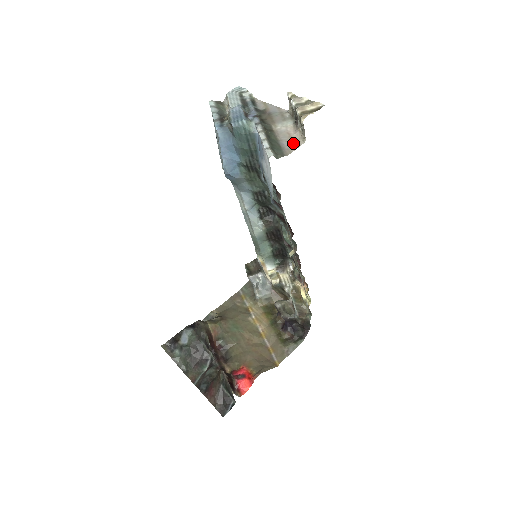
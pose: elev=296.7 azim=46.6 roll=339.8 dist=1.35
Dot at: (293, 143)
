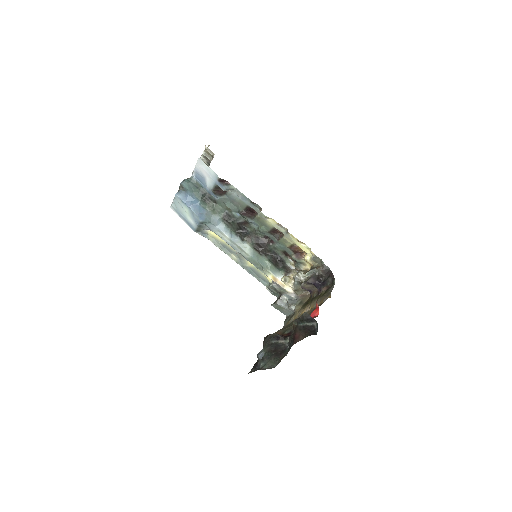
Dot at: occluded
